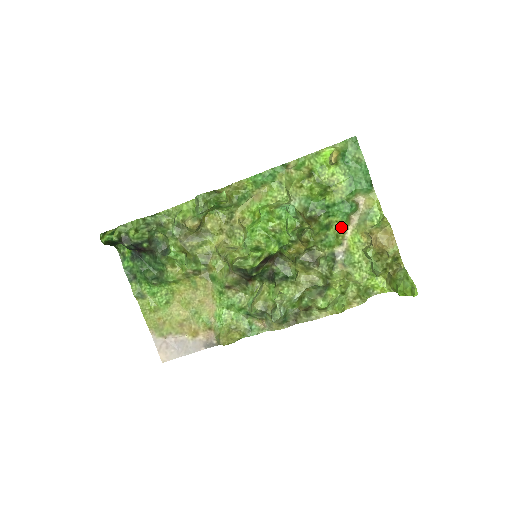
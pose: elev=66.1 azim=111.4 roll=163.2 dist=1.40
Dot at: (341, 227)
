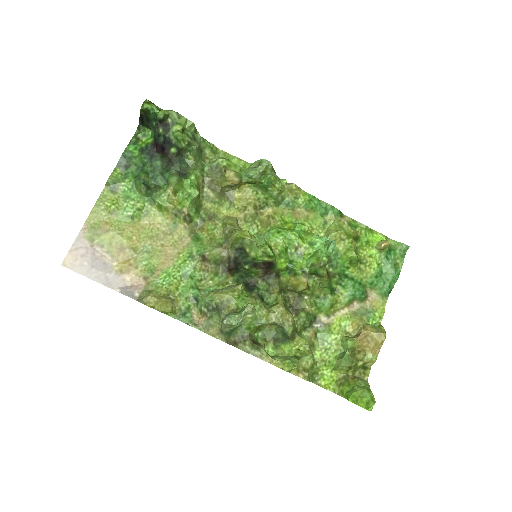
Dot at: (341, 302)
